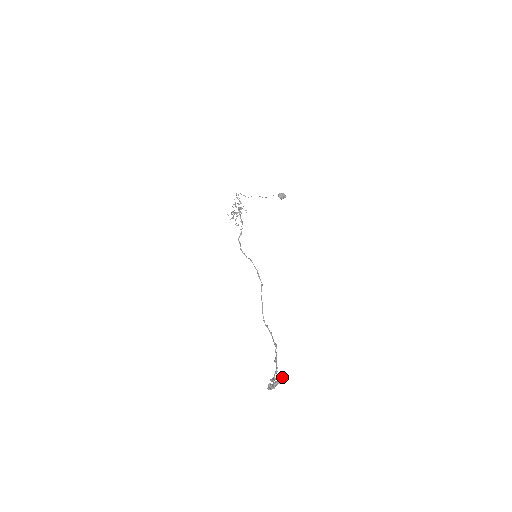
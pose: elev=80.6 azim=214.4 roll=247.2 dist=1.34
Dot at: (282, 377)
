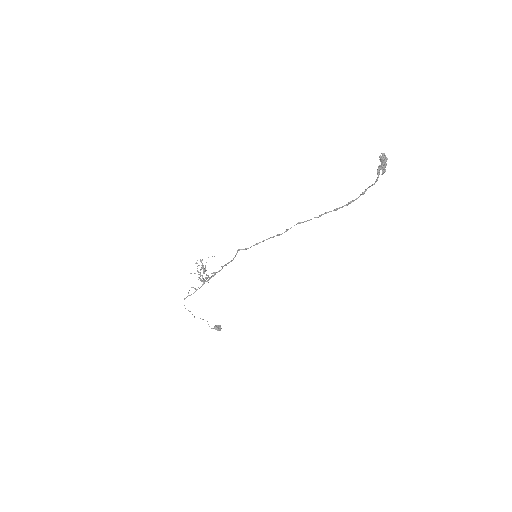
Dot at: (381, 162)
